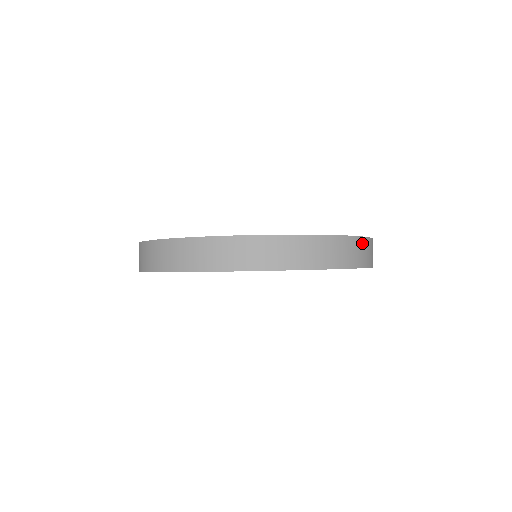
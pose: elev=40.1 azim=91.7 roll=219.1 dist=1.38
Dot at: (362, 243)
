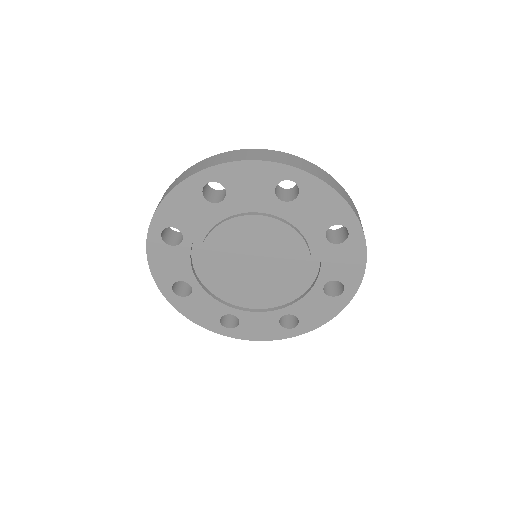
Dot at: (314, 167)
